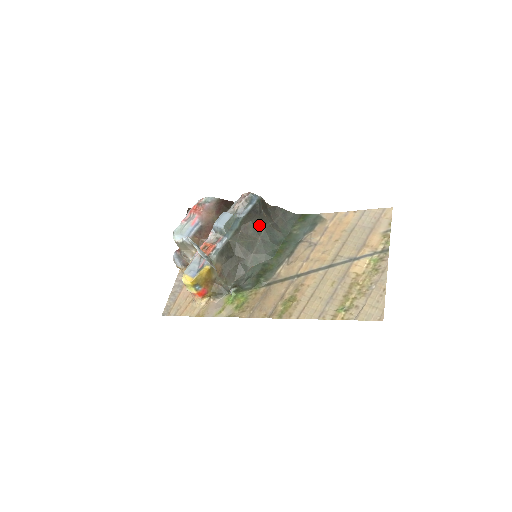
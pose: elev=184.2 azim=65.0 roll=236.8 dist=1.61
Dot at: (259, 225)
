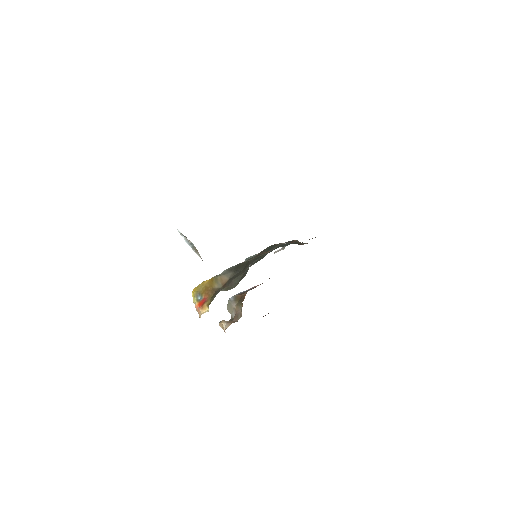
Dot at: (276, 245)
